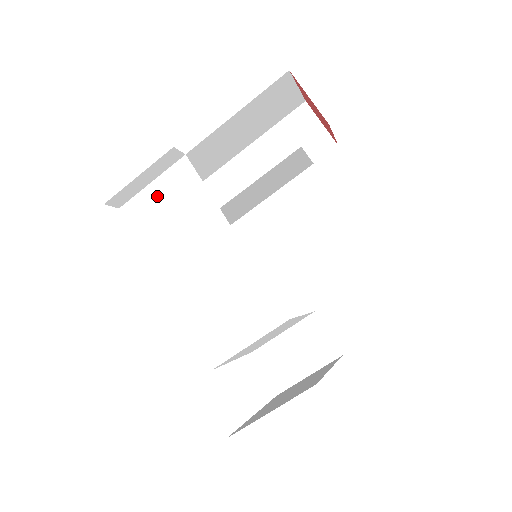
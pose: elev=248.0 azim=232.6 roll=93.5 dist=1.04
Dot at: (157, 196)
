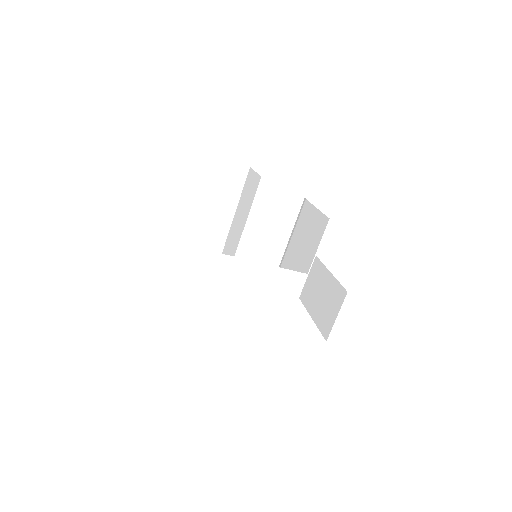
Dot at: (193, 278)
